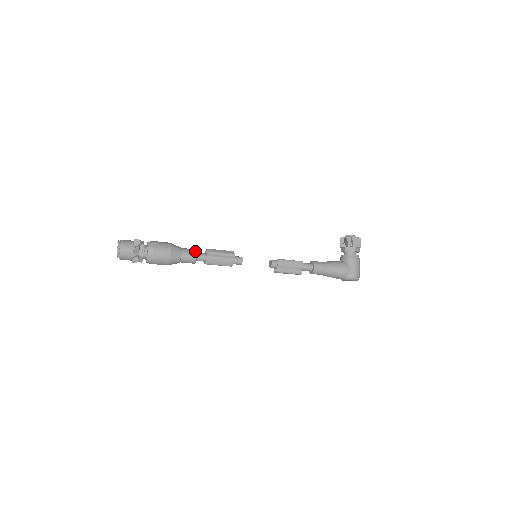
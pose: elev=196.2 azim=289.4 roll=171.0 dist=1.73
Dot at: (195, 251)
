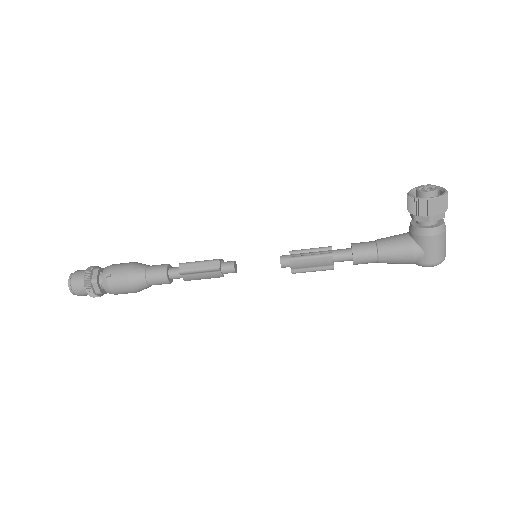
Dot at: (164, 272)
